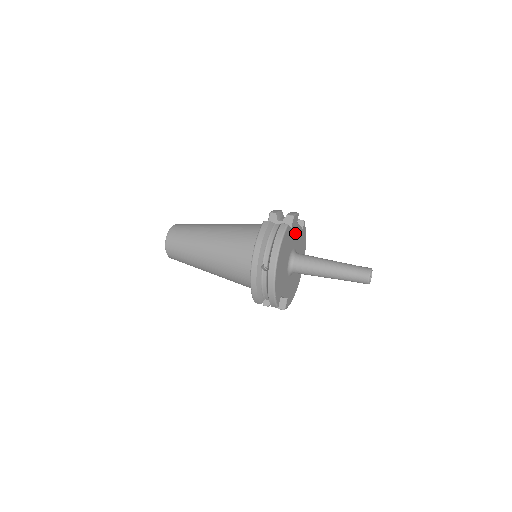
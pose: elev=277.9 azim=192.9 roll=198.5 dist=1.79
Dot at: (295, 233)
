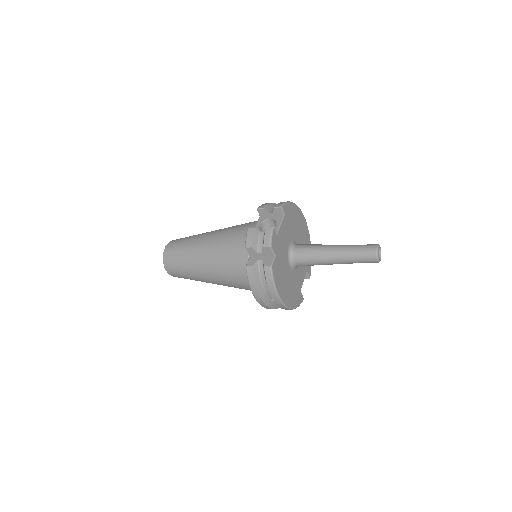
Dot at: (281, 242)
